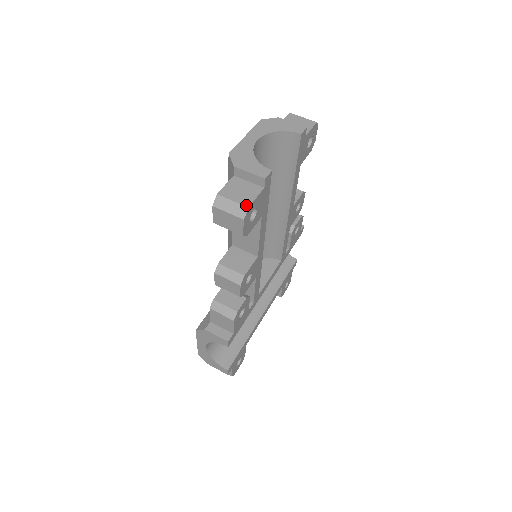
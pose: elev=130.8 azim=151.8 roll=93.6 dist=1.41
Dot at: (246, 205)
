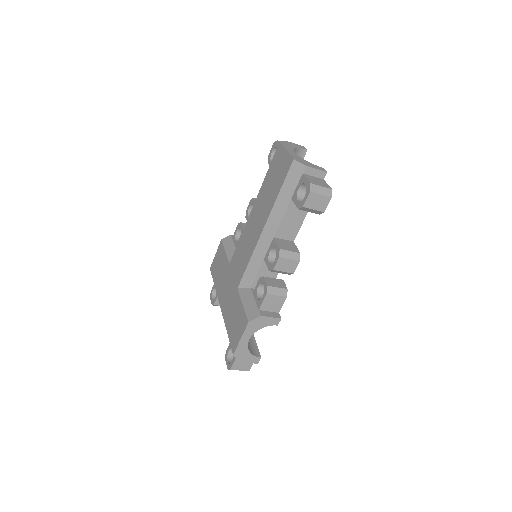
Dot at: (330, 188)
